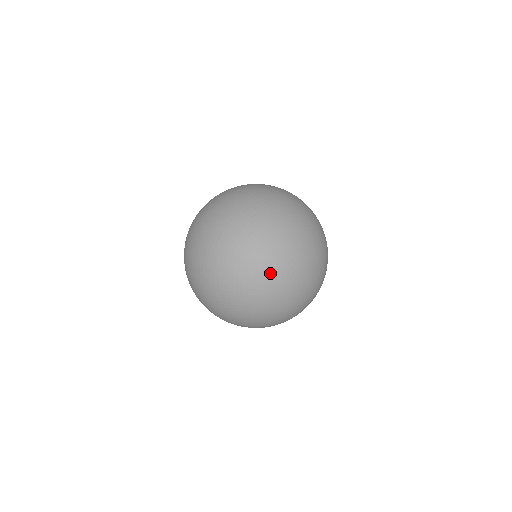
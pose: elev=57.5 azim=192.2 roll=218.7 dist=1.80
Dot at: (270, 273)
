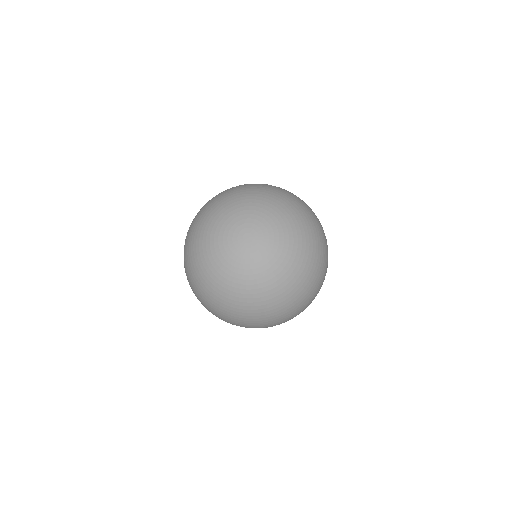
Dot at: (213, 259)
